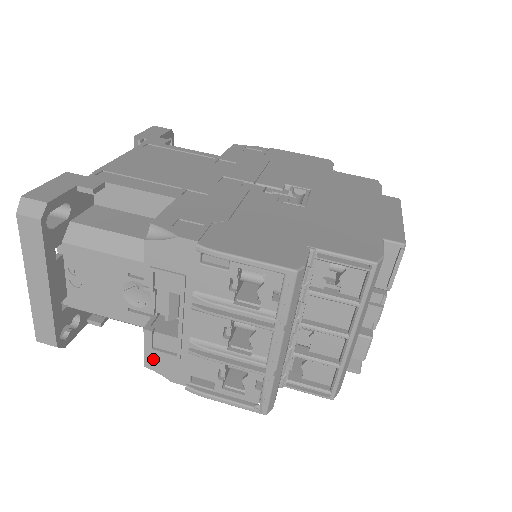
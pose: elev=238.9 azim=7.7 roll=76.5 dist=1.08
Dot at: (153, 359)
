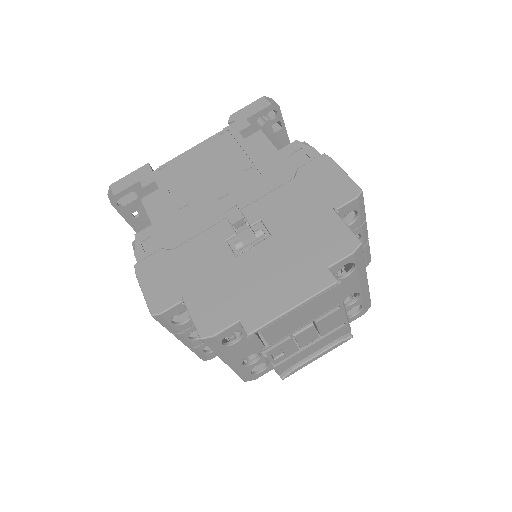
Dot at: occluded
